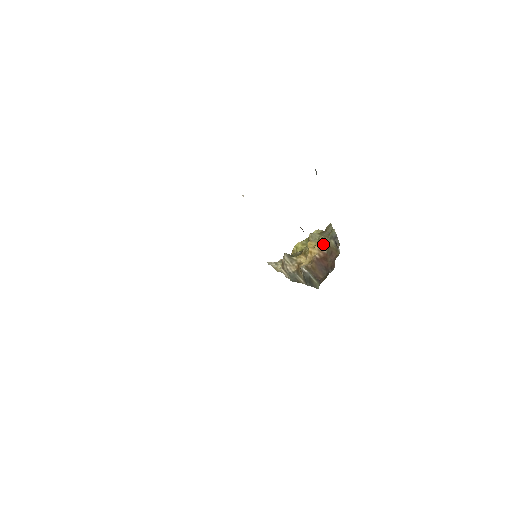
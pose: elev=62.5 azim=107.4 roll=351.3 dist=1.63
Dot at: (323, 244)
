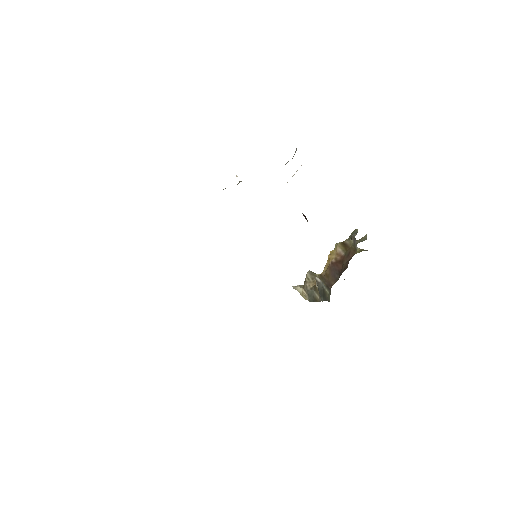
Dot at: (342, 246)
